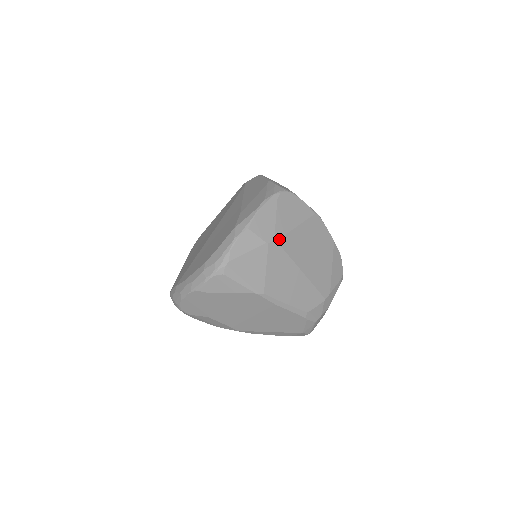
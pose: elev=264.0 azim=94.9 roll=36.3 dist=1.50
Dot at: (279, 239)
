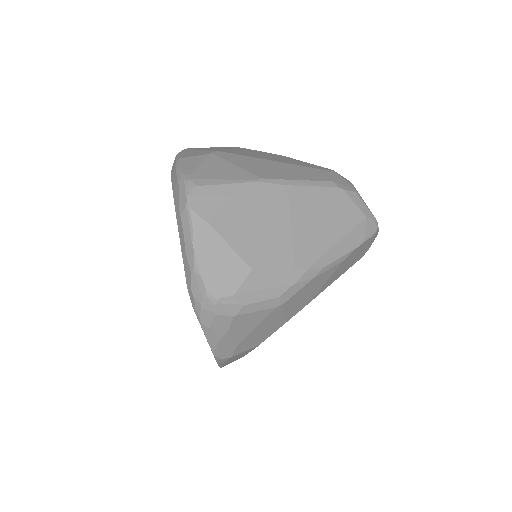
Dot at: (220, 151)
